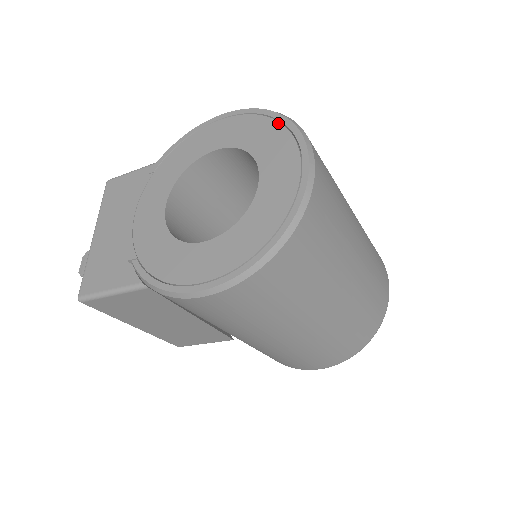
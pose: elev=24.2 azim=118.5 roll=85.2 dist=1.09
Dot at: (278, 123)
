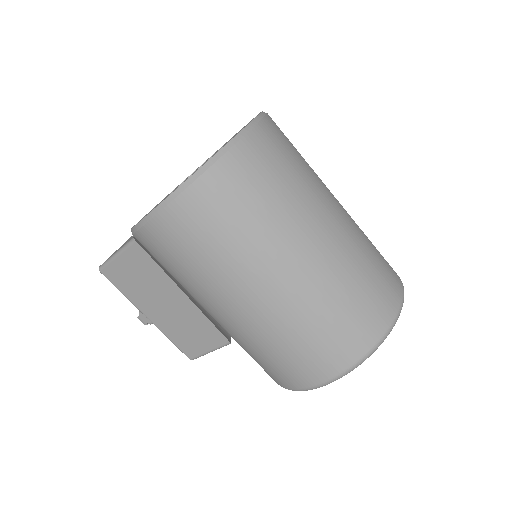
Dot at: occluded
